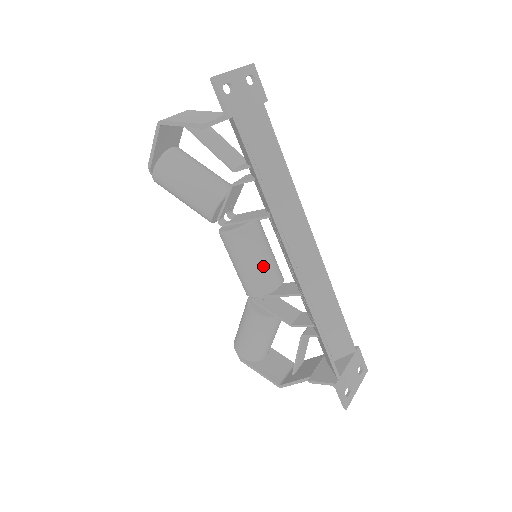
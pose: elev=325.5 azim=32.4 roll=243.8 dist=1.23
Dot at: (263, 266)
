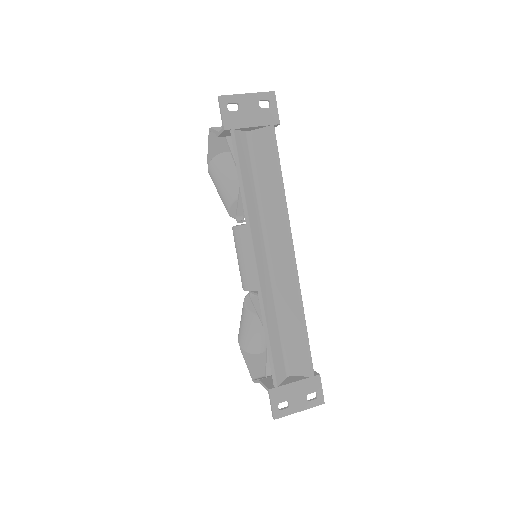
Dot at: occluded
